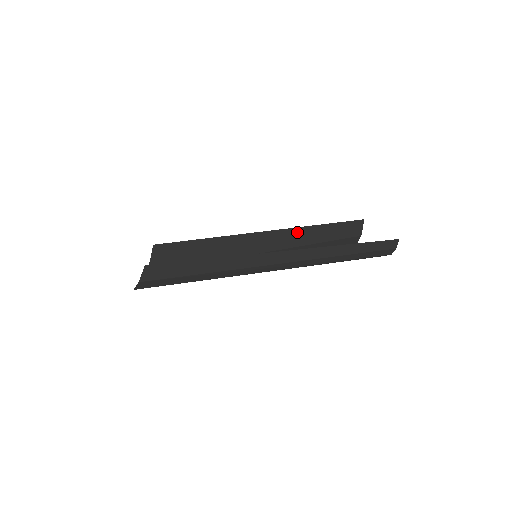
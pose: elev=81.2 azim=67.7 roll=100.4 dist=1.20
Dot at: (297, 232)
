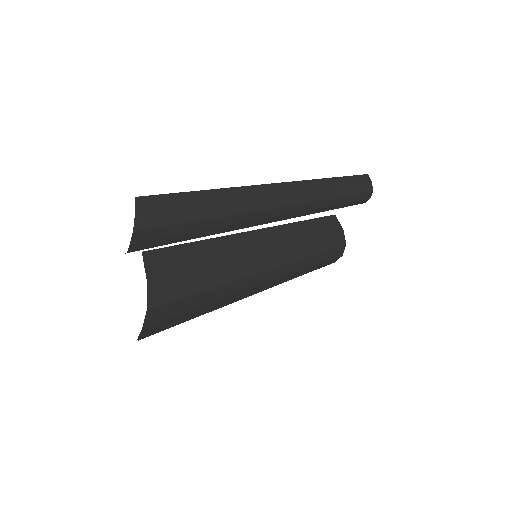
Dot at: (282, 230)
